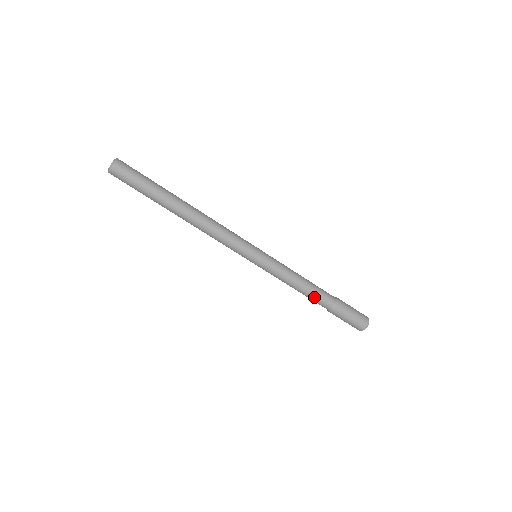
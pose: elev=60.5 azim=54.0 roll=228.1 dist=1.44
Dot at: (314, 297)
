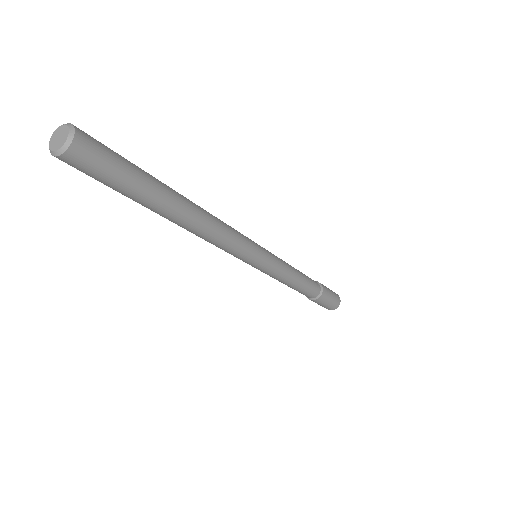
Dot at: (307, 288)
